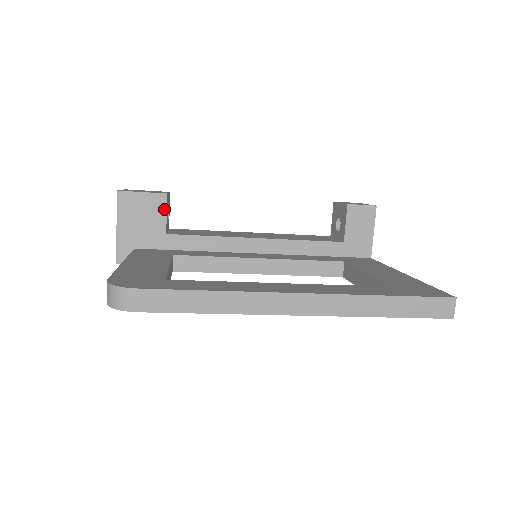
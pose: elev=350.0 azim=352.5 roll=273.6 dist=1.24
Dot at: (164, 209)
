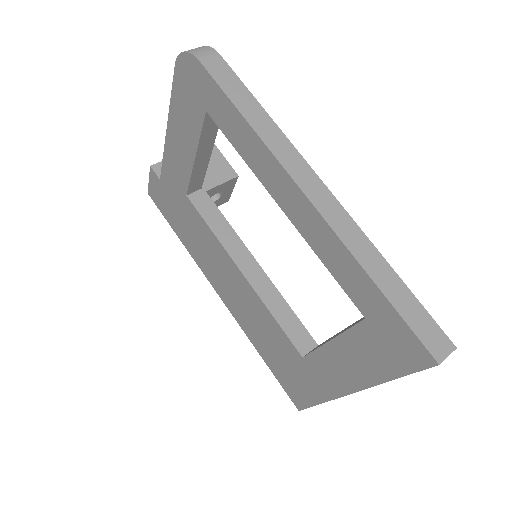
Dot at: (225, 180)
